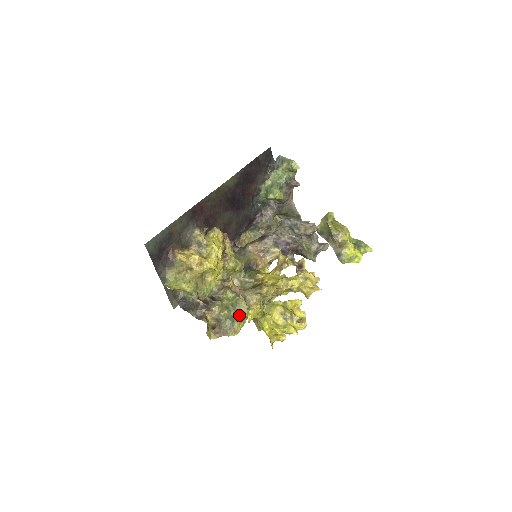
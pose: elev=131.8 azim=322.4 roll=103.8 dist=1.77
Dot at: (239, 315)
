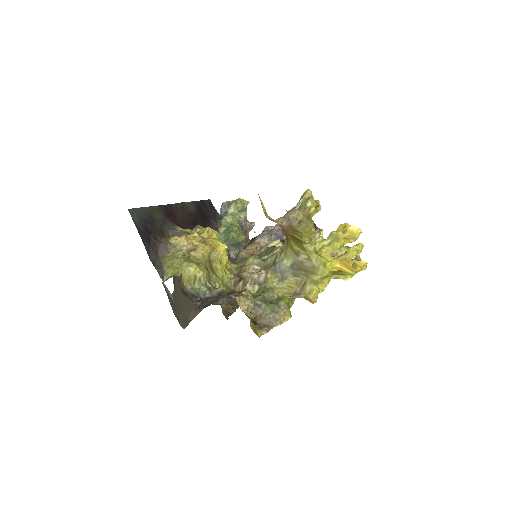
Dot at: (279, 297)
